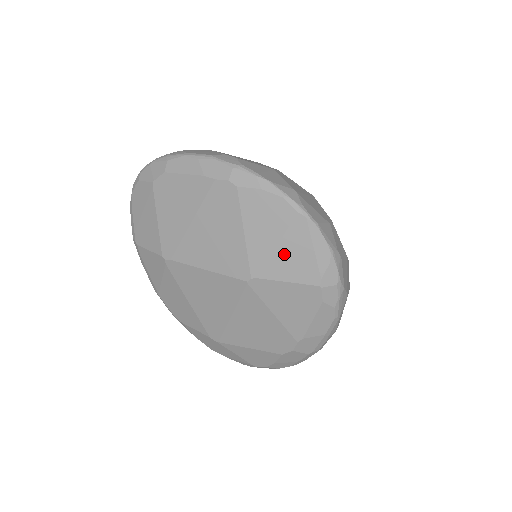
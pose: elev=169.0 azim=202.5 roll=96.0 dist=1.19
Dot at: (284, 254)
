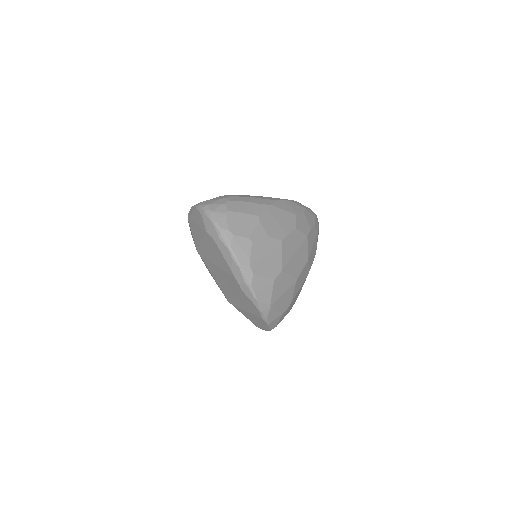
Dot at: (248, 314)
